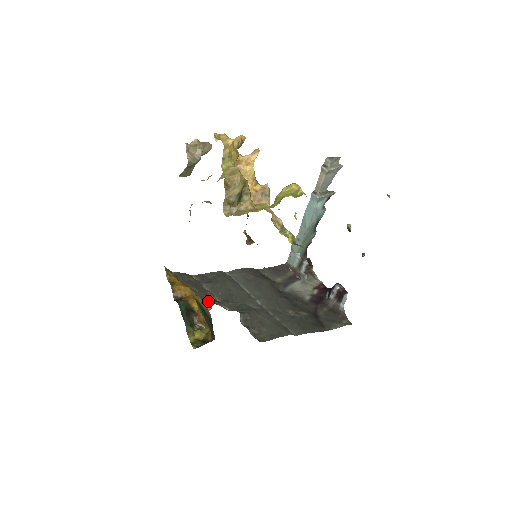
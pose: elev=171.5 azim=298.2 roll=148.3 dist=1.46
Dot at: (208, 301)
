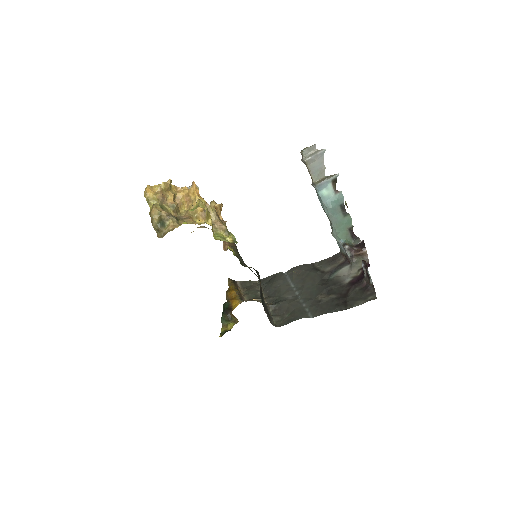
Dot at: (250, 299)
